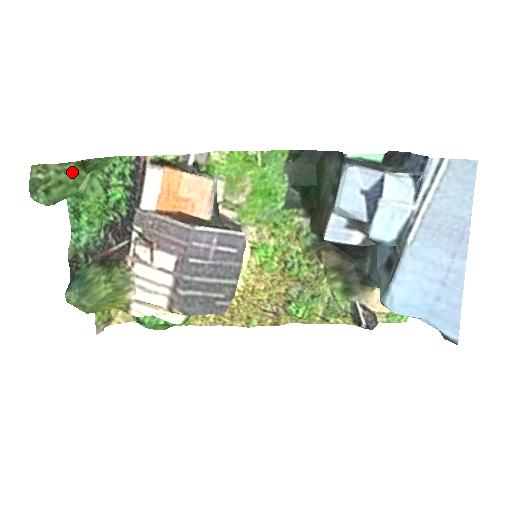
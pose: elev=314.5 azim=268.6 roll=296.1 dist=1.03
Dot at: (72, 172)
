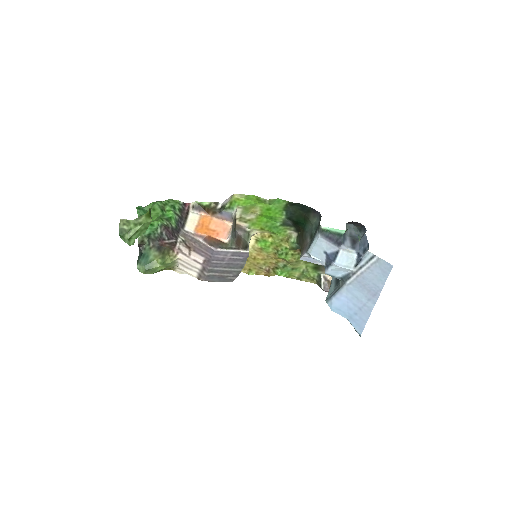
Dot at: (144, 223)
